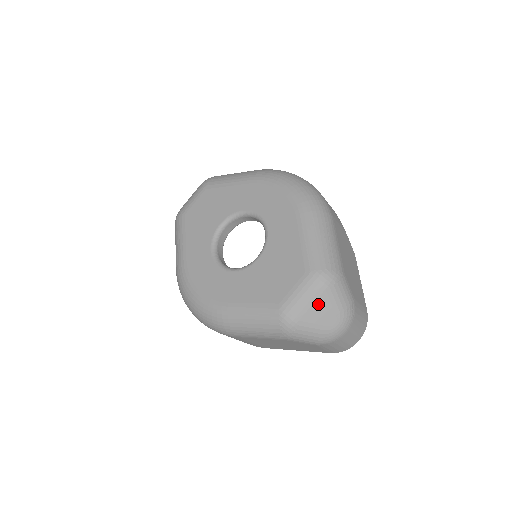
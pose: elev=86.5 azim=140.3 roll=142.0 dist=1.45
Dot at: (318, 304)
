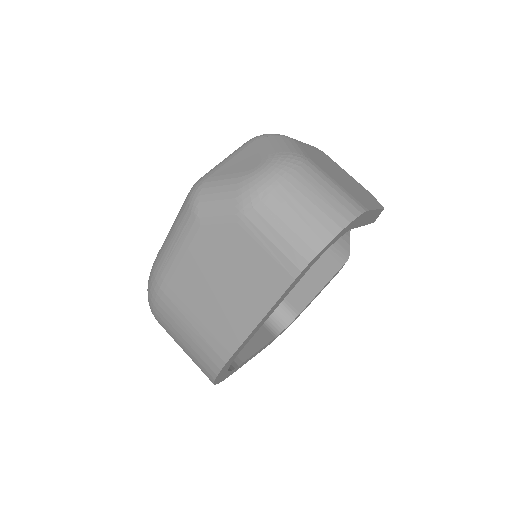
Dot at: (239, 156)
